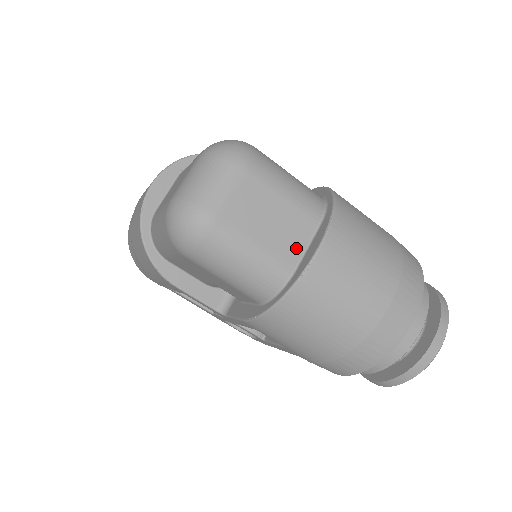
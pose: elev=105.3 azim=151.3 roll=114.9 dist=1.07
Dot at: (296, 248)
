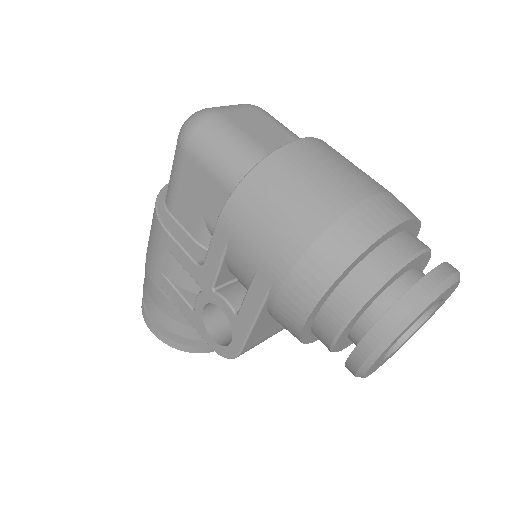
Dot at: occluded
